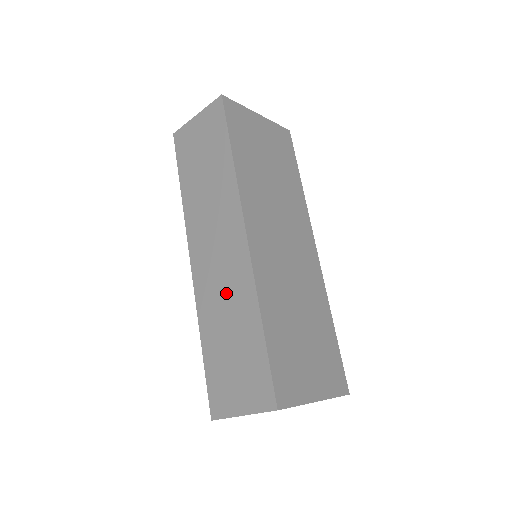
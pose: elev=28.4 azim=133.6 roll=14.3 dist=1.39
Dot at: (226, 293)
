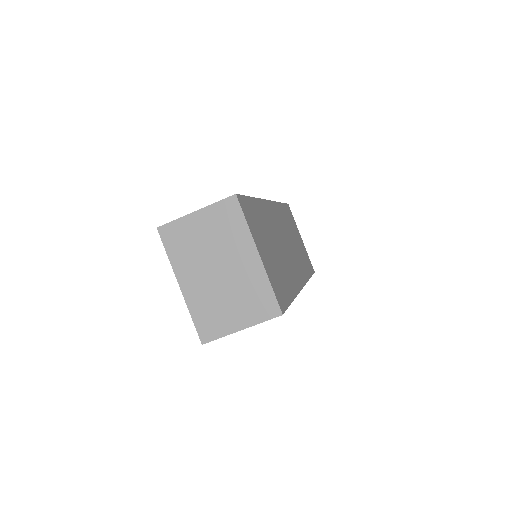
Dot at: occluded
